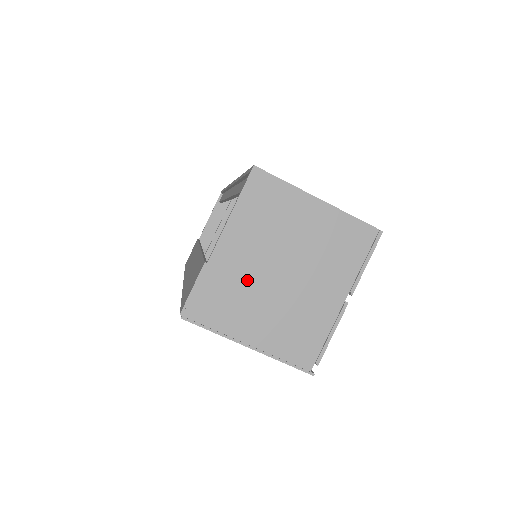
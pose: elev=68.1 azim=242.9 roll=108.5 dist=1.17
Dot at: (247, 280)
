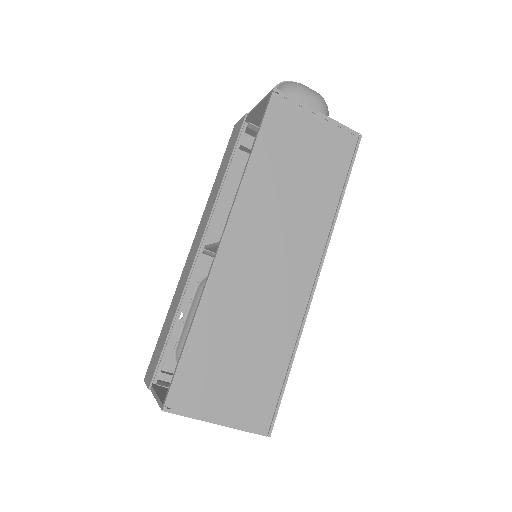
Dot at: occluded
